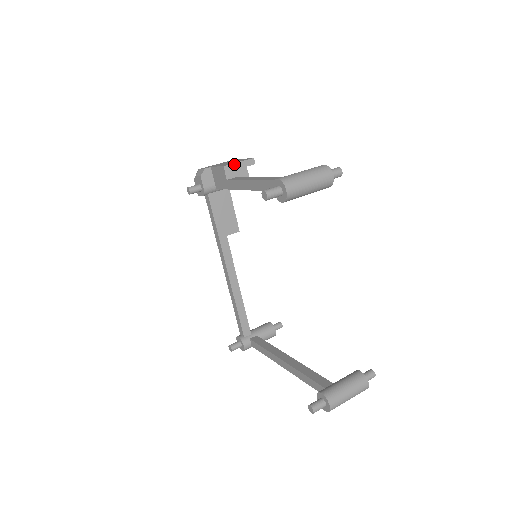
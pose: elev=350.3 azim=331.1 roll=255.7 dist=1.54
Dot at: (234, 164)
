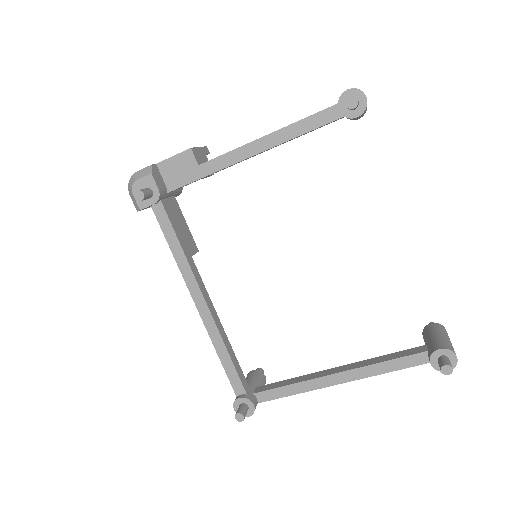
Dot at: (197, 148)
